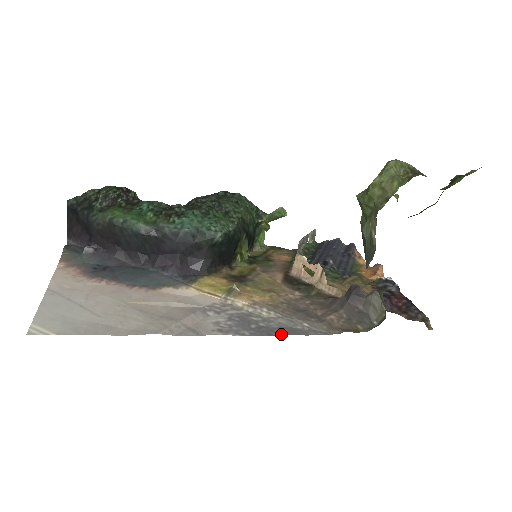
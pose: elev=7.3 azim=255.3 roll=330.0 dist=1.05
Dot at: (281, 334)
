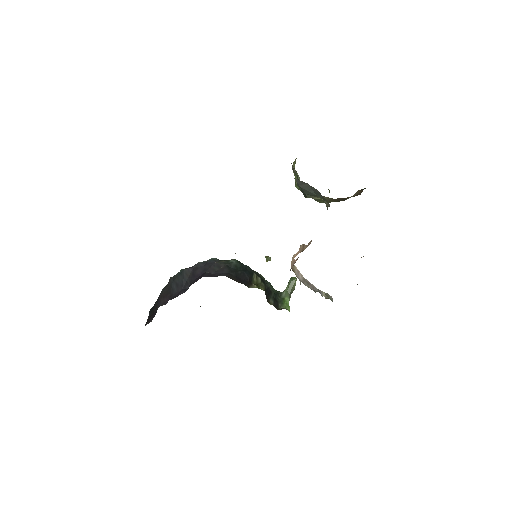
Dot at: occluded
